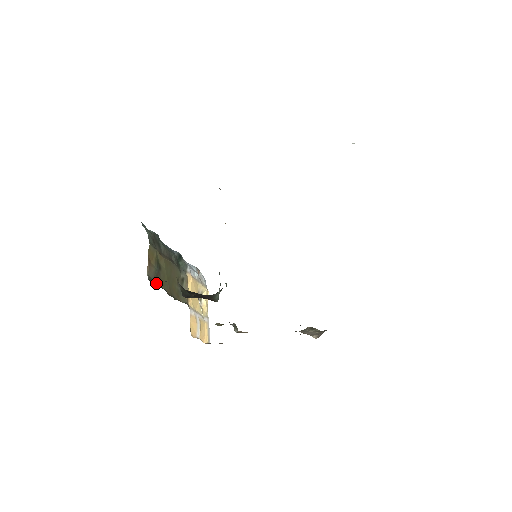
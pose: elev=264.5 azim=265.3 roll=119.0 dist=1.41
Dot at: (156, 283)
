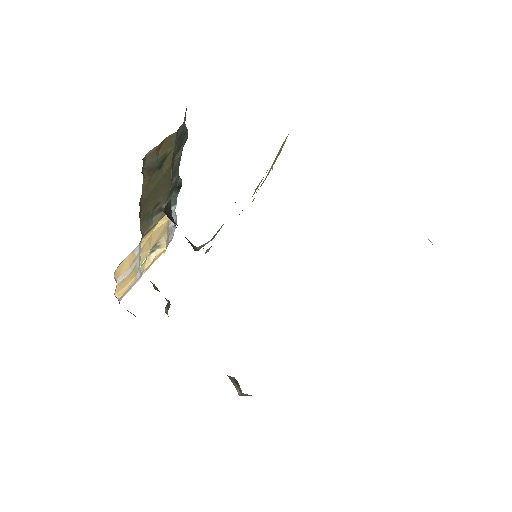
Dot at: (144, 175)
